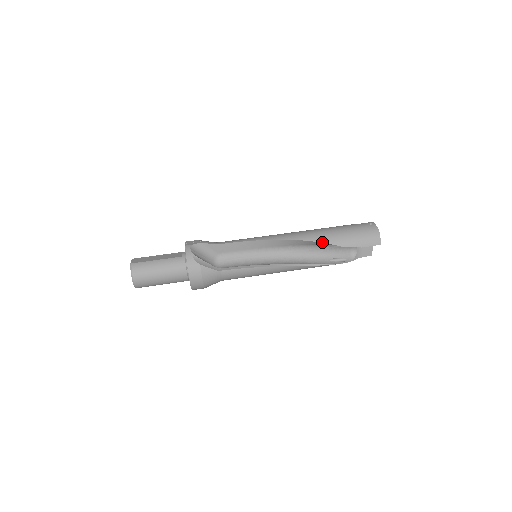
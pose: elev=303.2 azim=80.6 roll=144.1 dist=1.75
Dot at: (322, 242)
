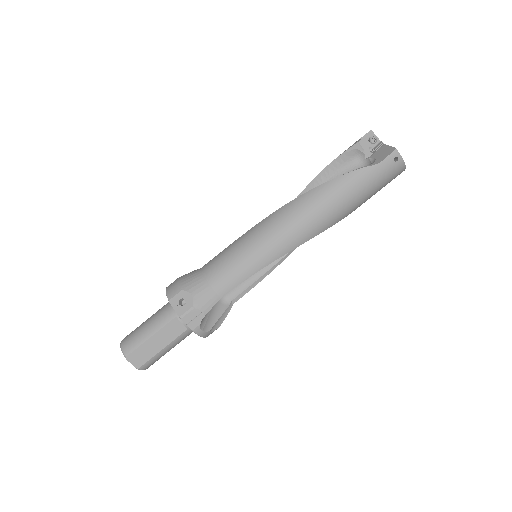
Dot at: occluded
